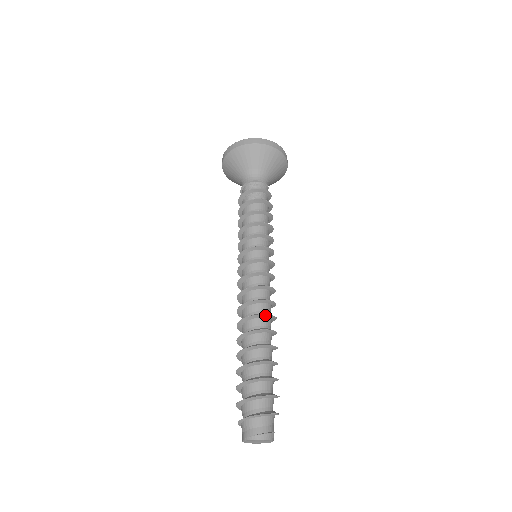
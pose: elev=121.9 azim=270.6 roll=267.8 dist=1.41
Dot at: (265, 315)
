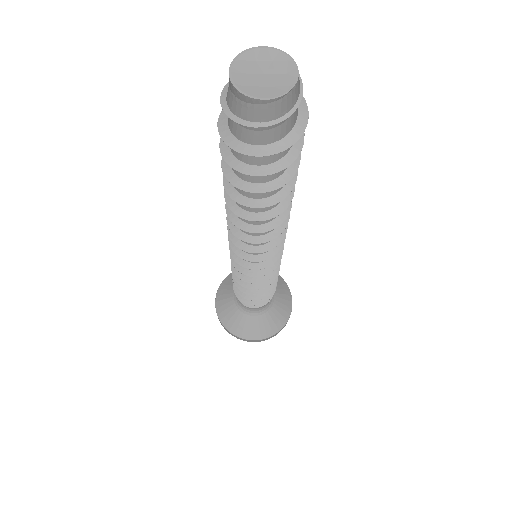
Dot at: occluded
